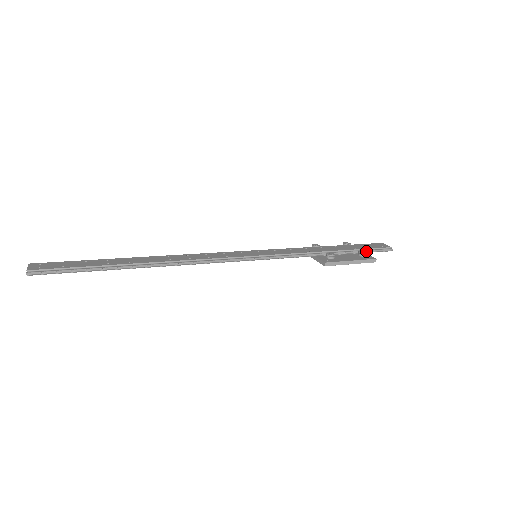
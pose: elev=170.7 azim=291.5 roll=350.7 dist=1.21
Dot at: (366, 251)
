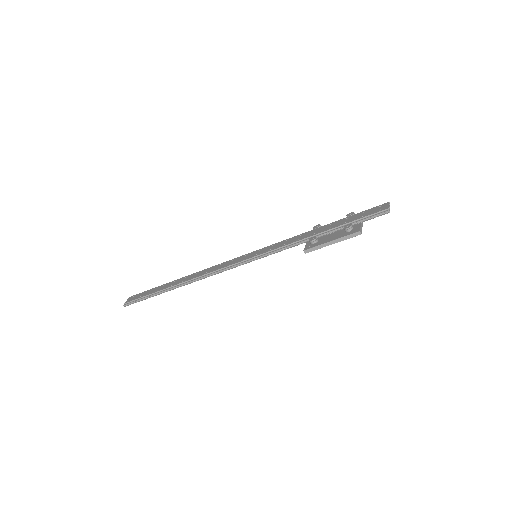
Dot at: (355, 223)
